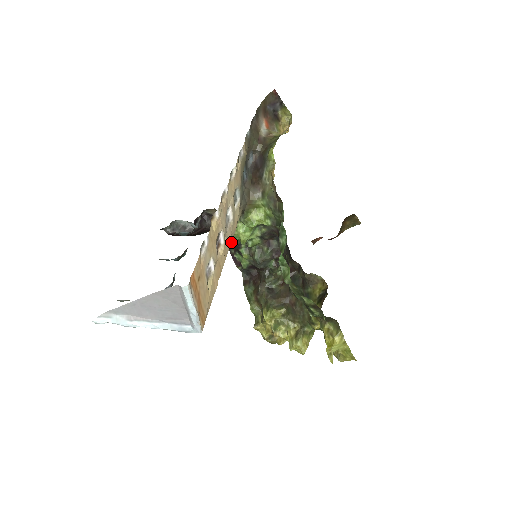
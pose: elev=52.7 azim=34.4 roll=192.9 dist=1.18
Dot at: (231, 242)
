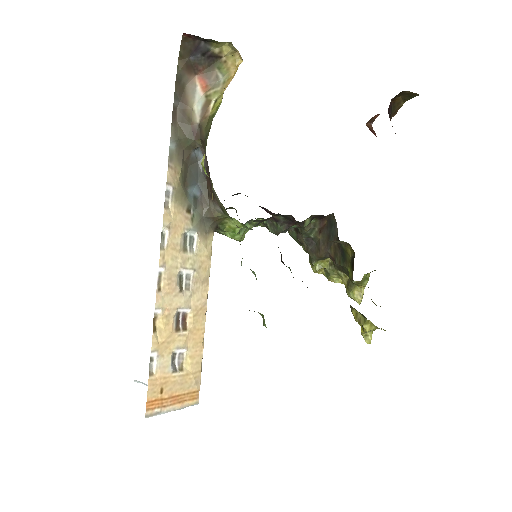
Dot at: (207, 285)
